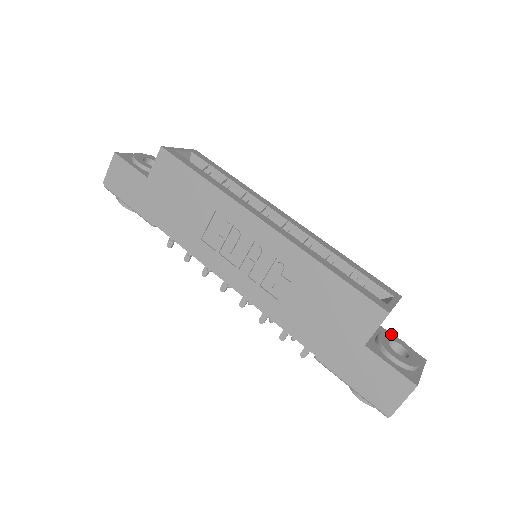
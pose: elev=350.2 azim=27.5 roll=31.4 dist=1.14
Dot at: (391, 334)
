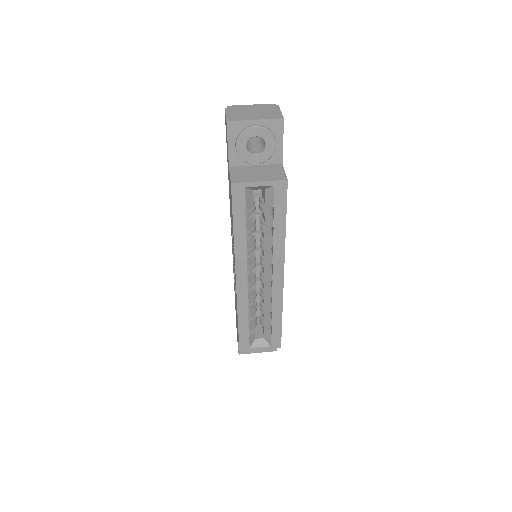
Dot at: occluded
